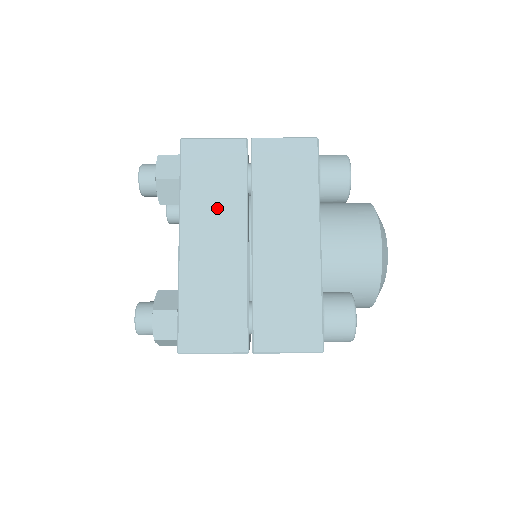
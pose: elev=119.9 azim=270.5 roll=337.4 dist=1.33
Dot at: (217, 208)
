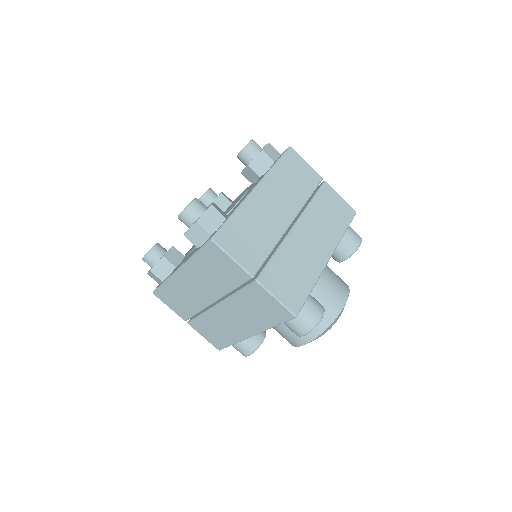
Dot at: (208, 280)
